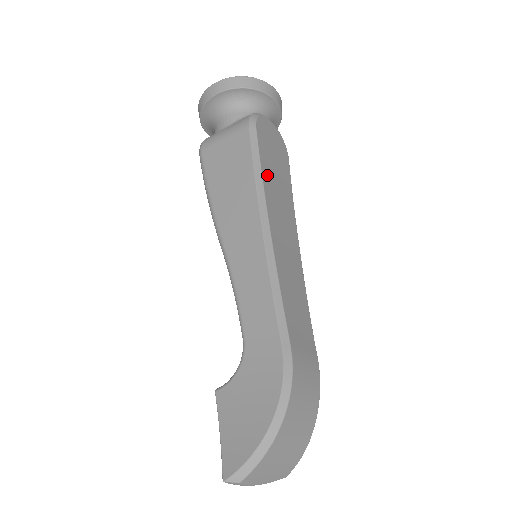
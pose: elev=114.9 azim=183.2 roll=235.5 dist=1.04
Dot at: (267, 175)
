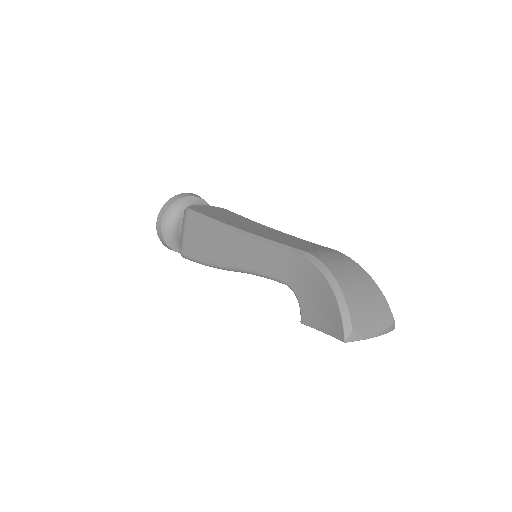
Dot at: (218, 218)
